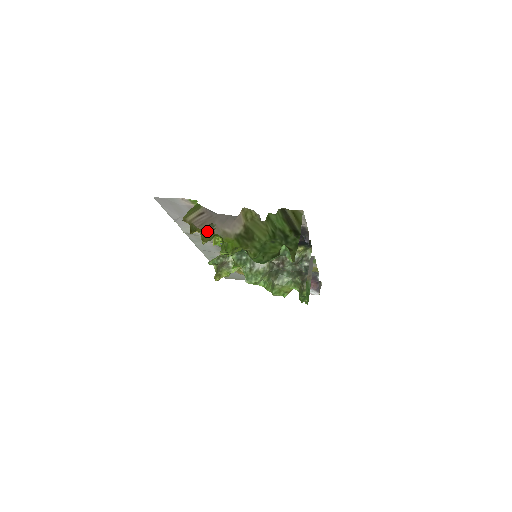
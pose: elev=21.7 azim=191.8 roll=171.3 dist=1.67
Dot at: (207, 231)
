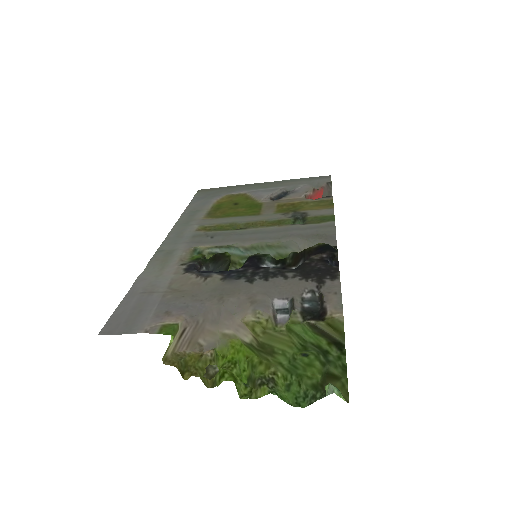
Dot at: (208, 375)
